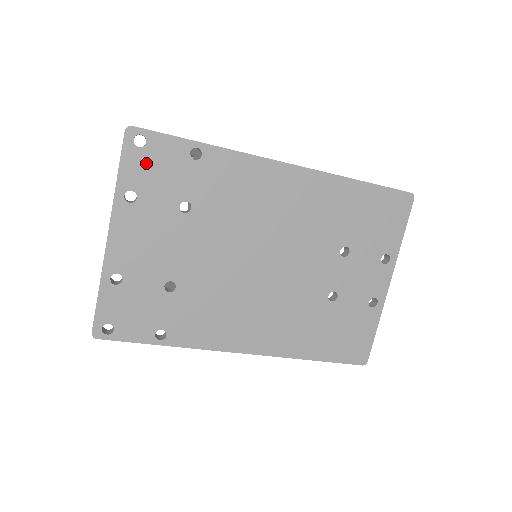
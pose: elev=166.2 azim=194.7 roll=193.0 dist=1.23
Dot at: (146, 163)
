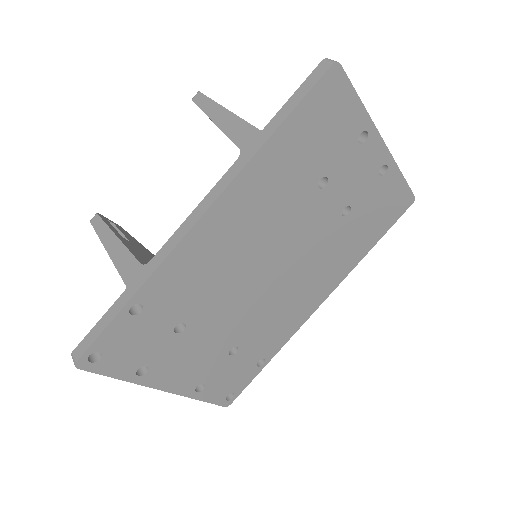
Dot at: (119, 355)
